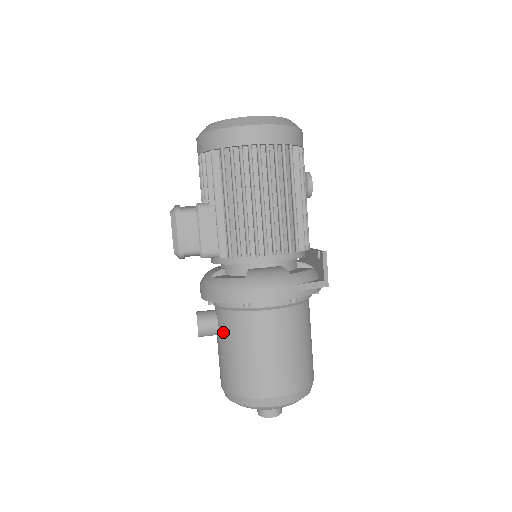
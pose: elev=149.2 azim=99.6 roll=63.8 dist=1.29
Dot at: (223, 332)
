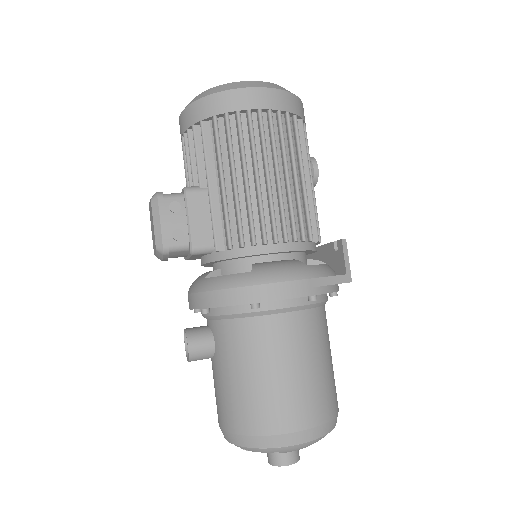
Dot at: (222, 350)
